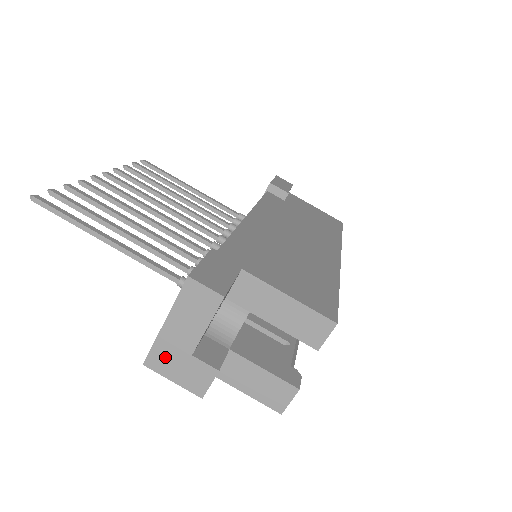
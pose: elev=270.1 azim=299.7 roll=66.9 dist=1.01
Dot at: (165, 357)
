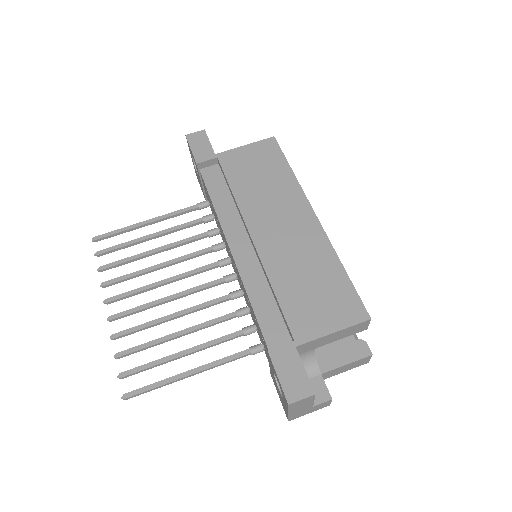
Dot at: (298, 415)
